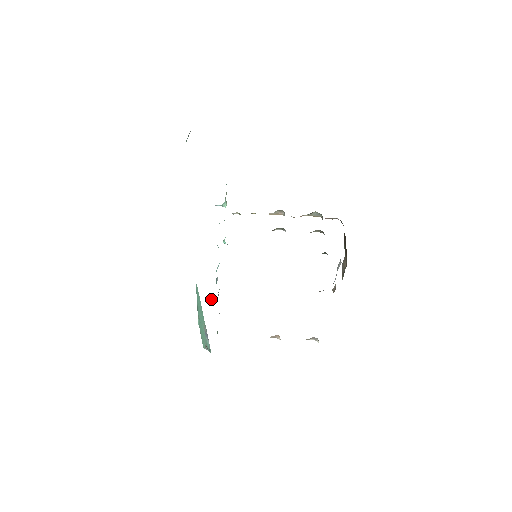
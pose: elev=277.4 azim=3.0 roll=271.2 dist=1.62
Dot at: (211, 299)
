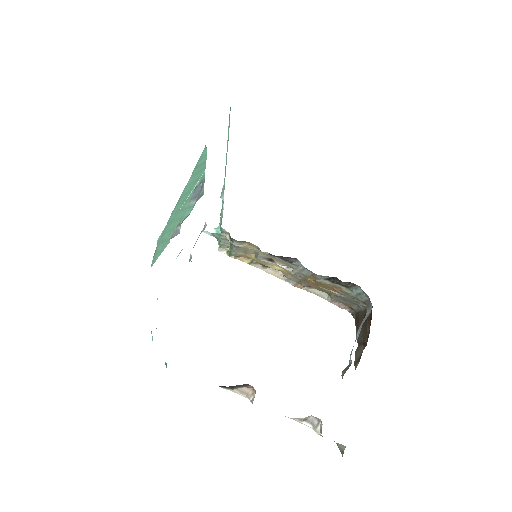
Dot at: (181, 250)
